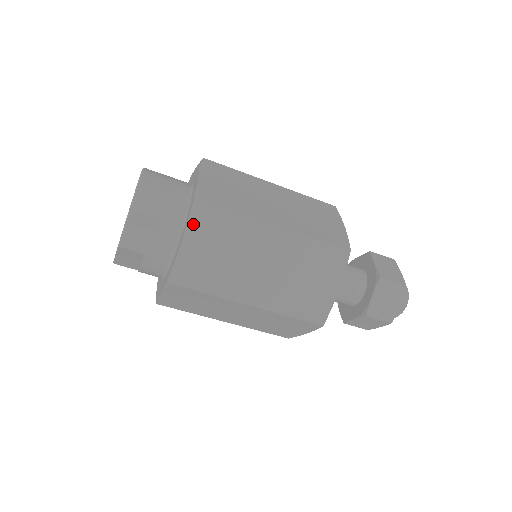
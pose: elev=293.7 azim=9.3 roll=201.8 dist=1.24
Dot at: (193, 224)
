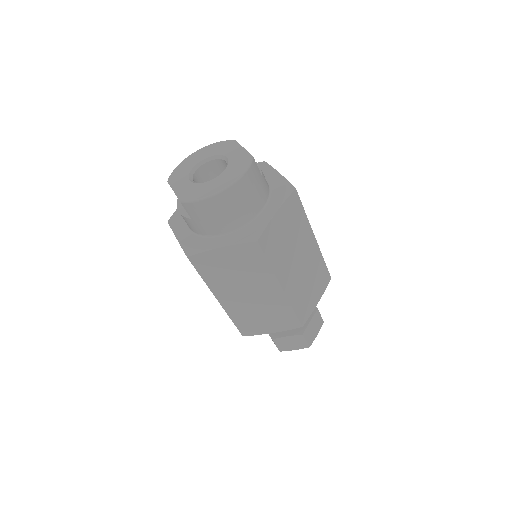
Dot at: (237, 247)
